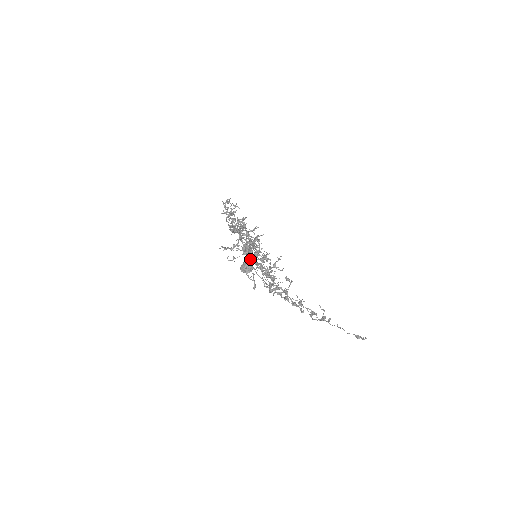
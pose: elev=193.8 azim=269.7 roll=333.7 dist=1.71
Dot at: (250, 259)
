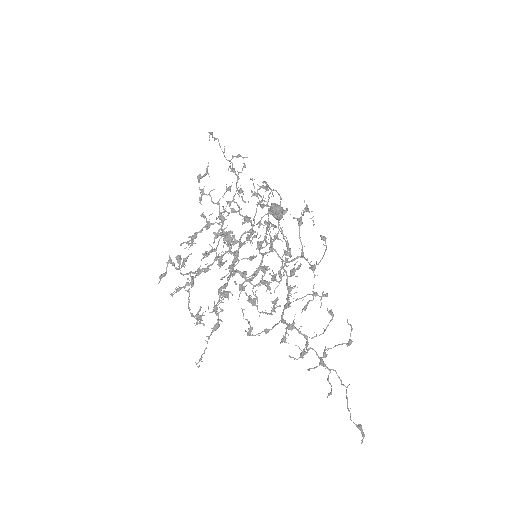
Dot at: occluded
